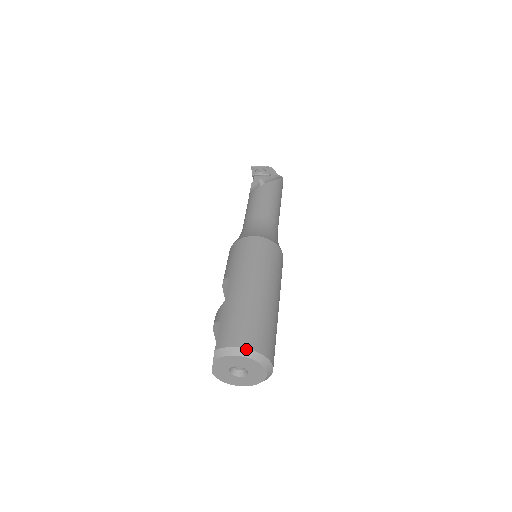
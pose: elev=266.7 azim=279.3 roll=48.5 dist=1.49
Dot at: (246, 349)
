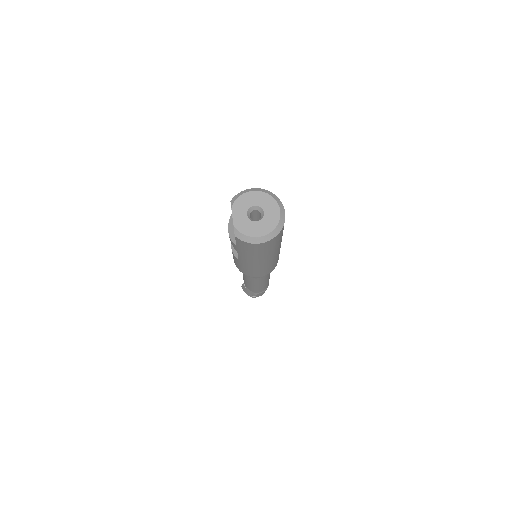
Dot at: (255, 188)
